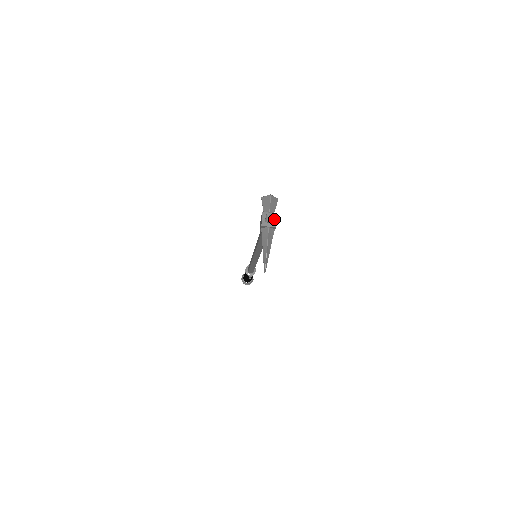
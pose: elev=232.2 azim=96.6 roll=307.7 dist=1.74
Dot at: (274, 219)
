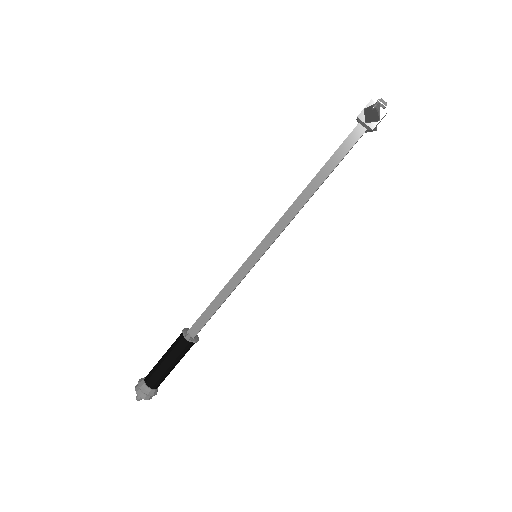
Dot at: occluded
